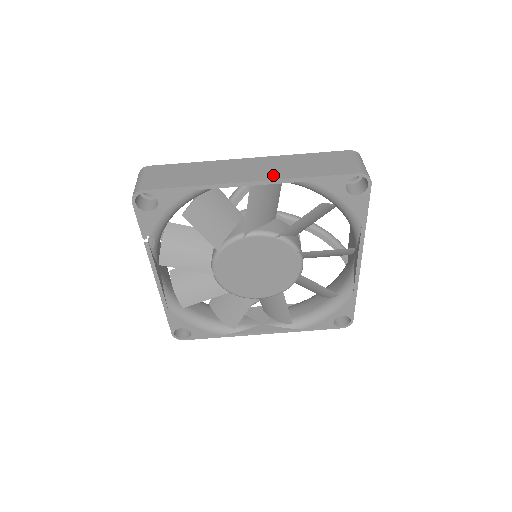
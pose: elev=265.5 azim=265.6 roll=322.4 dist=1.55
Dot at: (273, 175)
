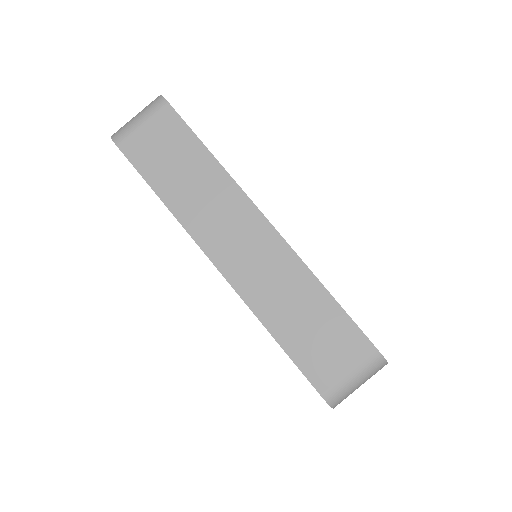
Dot at: (246, 285)
